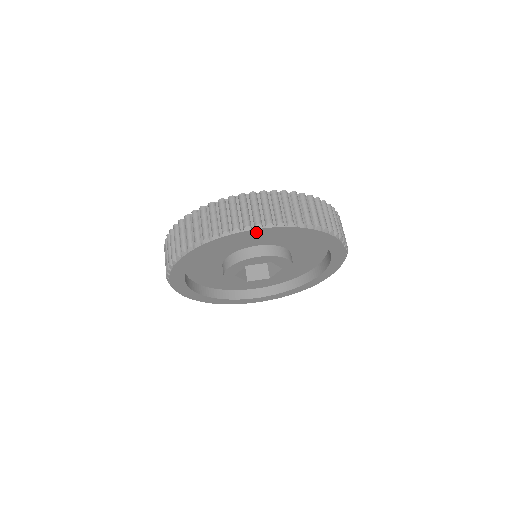
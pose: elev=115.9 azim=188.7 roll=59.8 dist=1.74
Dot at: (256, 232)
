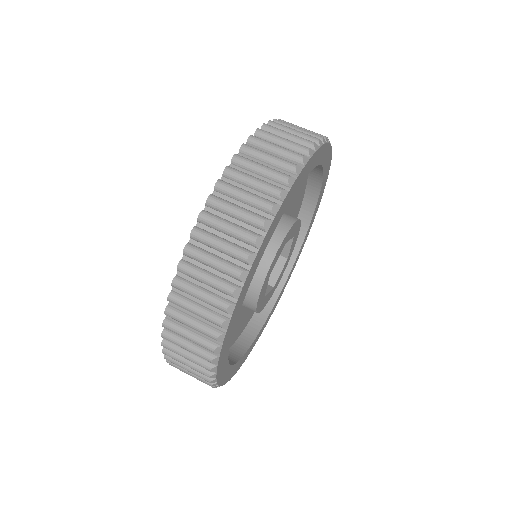
Dot at: (324, 151)
